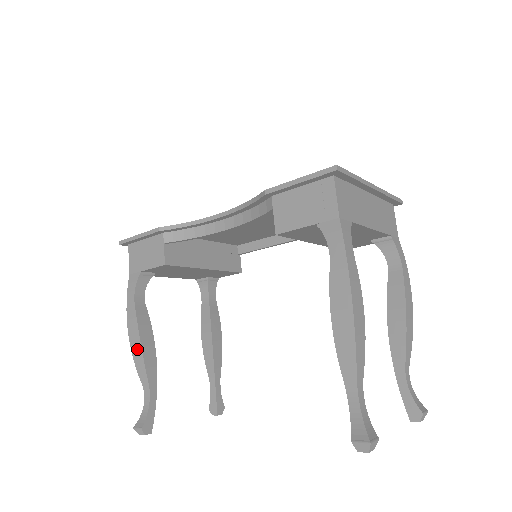
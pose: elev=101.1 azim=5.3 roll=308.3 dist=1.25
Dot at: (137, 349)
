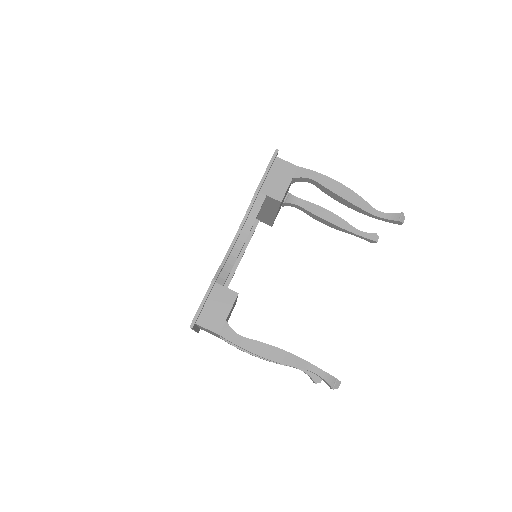
Dot at: (280, 355)
